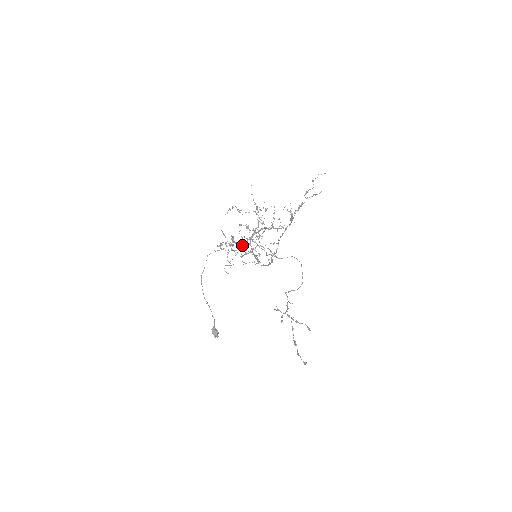
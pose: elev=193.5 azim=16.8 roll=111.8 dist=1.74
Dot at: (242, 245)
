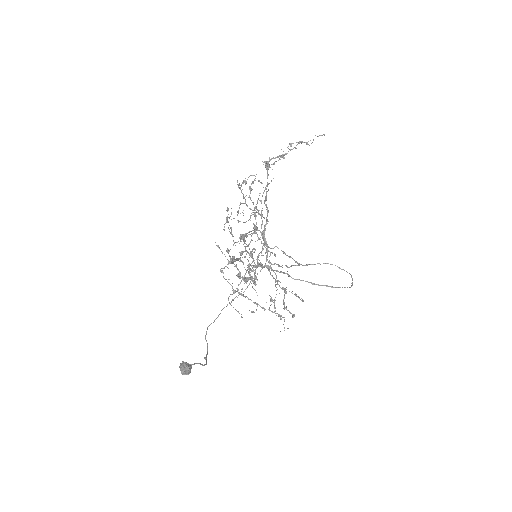
Dot at: occluded
